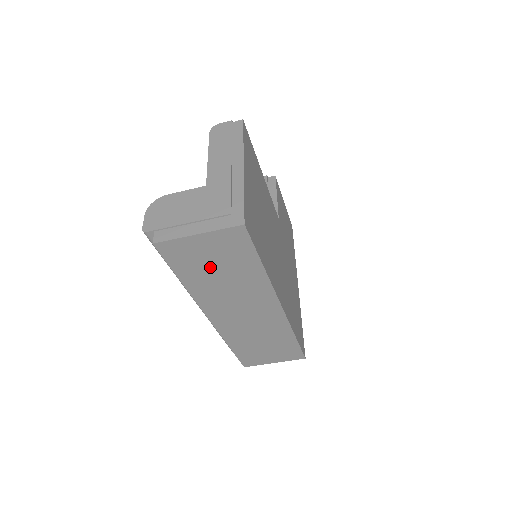
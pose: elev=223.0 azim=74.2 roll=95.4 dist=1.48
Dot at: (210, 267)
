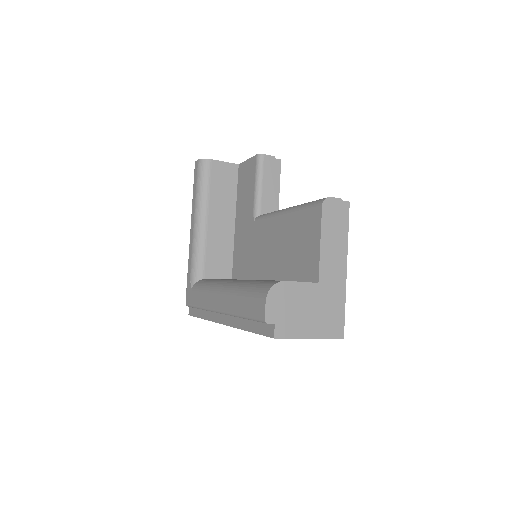
Dot at: occluded
